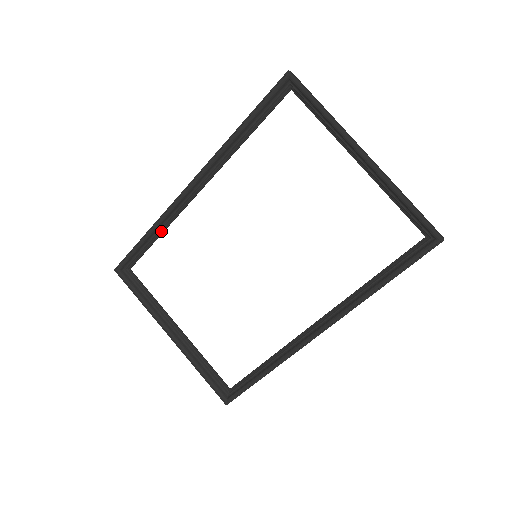
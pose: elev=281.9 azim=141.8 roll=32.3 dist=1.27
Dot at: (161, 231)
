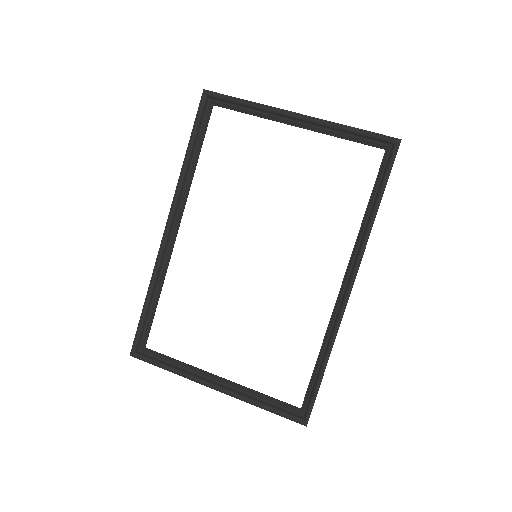
Dot at: (159, 290)
